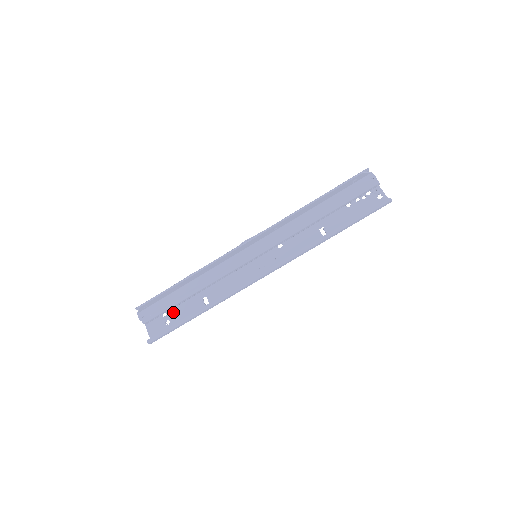
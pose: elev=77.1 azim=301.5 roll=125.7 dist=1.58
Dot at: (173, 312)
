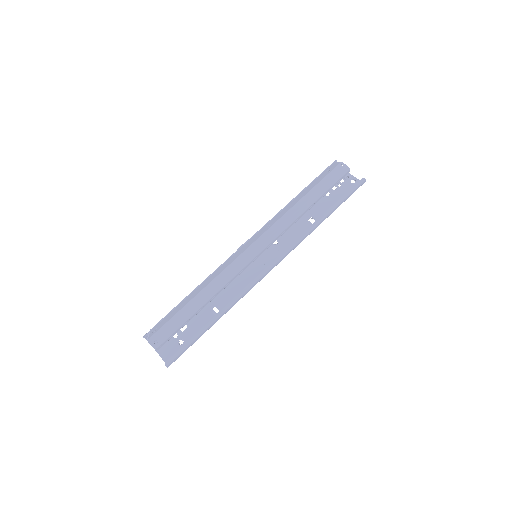
Dot at: (184, 331)
